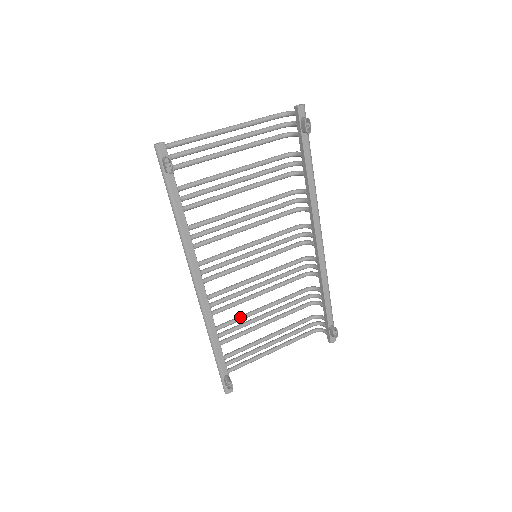
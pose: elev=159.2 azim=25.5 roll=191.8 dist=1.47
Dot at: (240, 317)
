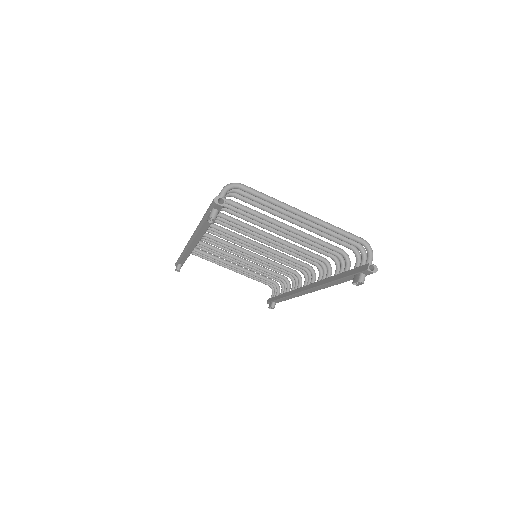
Dot at: (221, 252)
